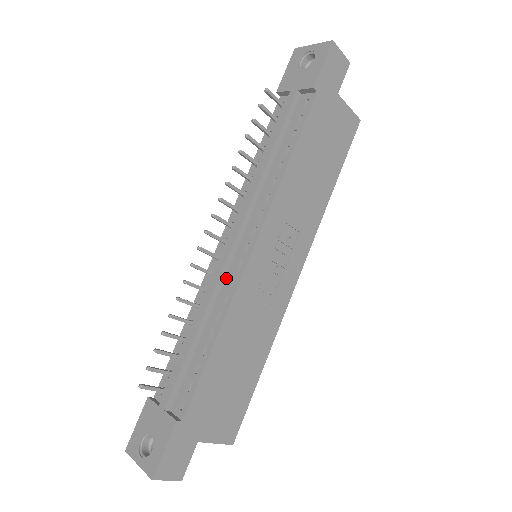
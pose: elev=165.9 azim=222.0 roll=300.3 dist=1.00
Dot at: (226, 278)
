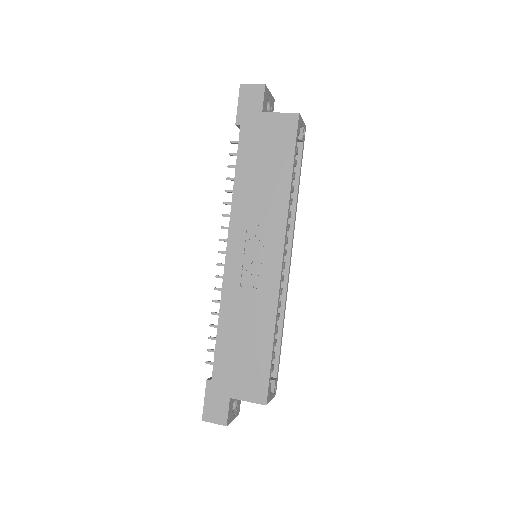
Dot at: occluded
